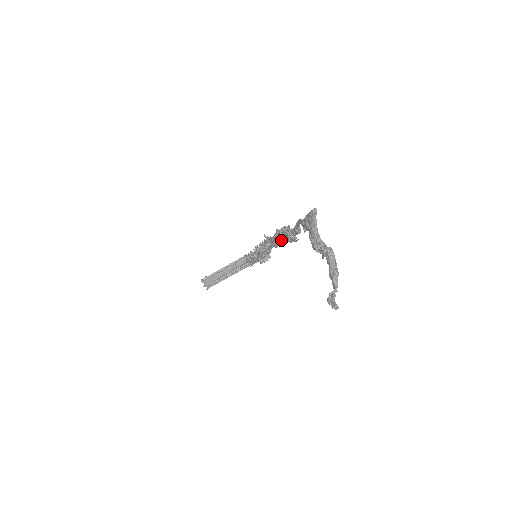
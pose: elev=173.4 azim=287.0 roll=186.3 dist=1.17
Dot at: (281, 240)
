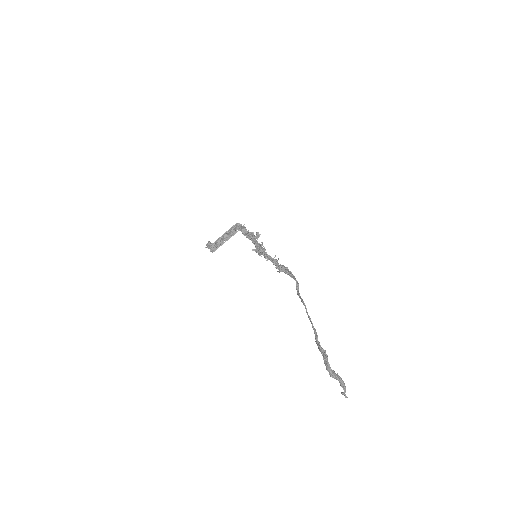
Dot at: (281, 271)
